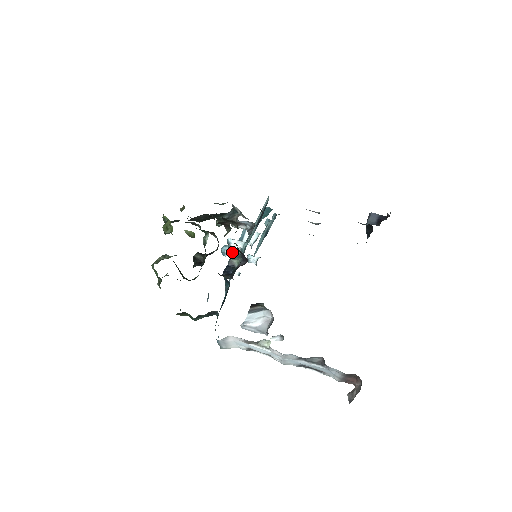
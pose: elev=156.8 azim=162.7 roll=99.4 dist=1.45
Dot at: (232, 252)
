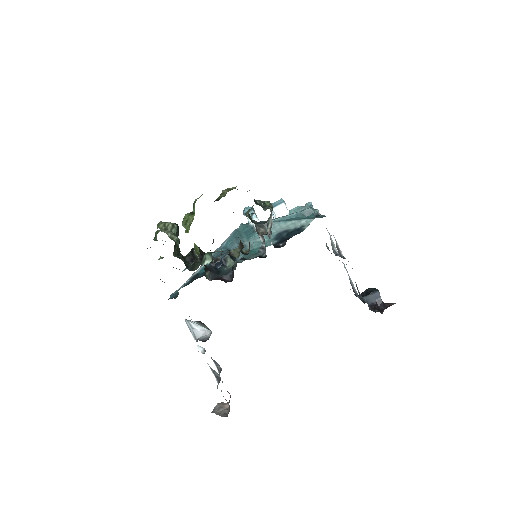
Dot at: occluded
